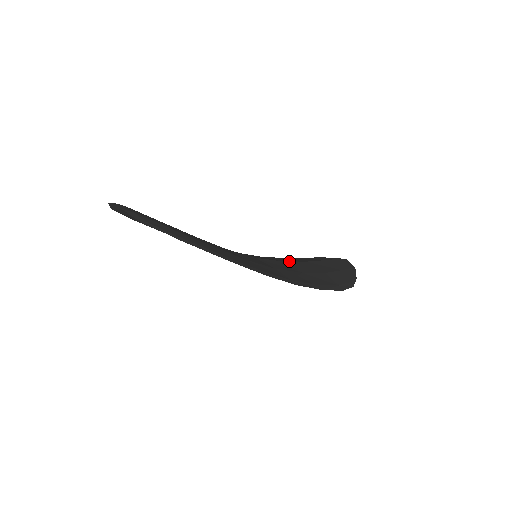
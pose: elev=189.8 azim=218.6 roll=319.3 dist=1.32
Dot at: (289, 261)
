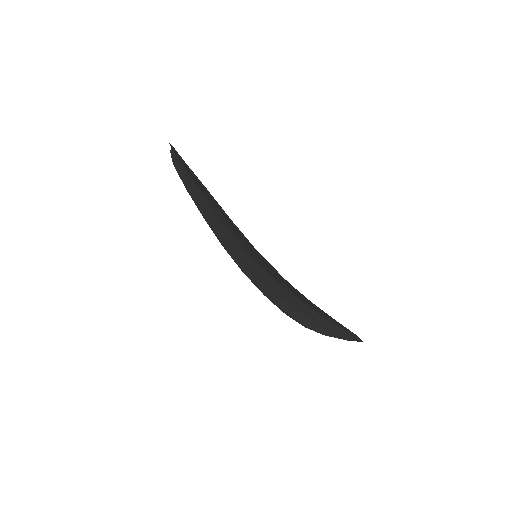
Dot at: occluded
